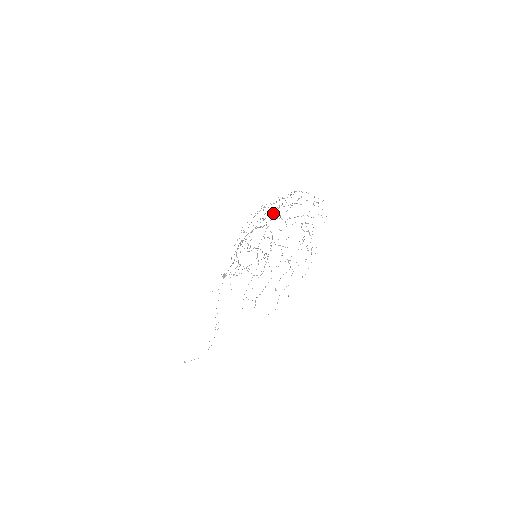
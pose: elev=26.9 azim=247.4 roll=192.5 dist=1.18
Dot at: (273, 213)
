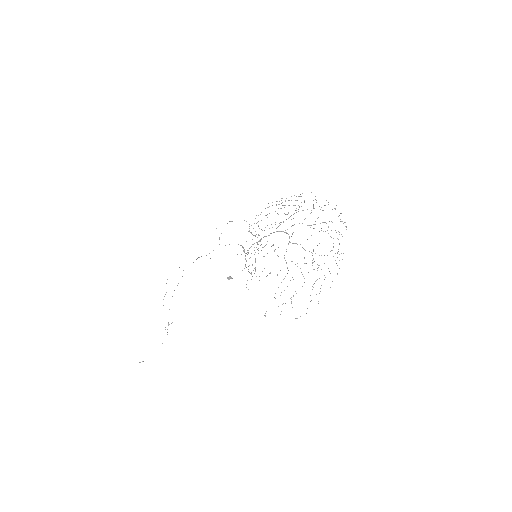
Dot at: occluded
